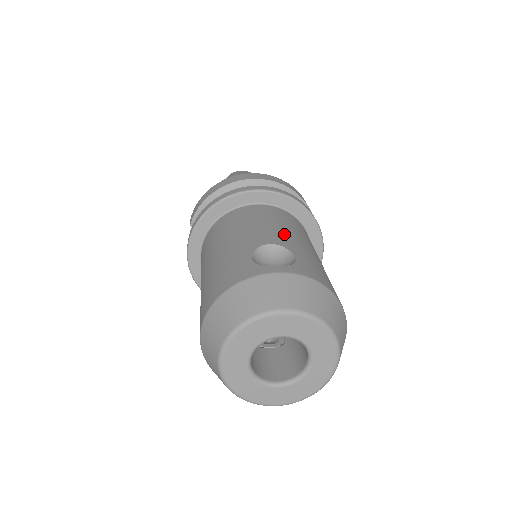
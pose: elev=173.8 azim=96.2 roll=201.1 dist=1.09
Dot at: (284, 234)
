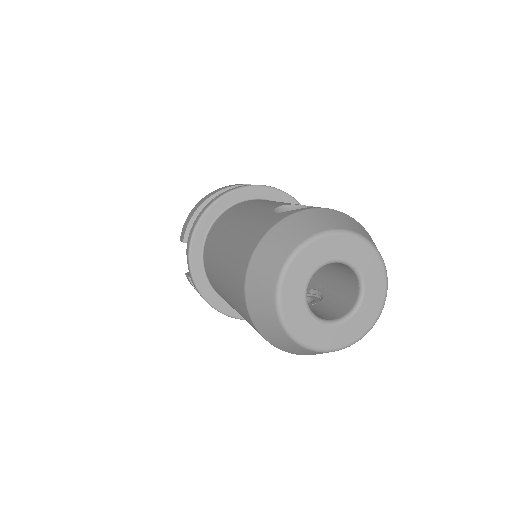
Dot at: (290, 203)
